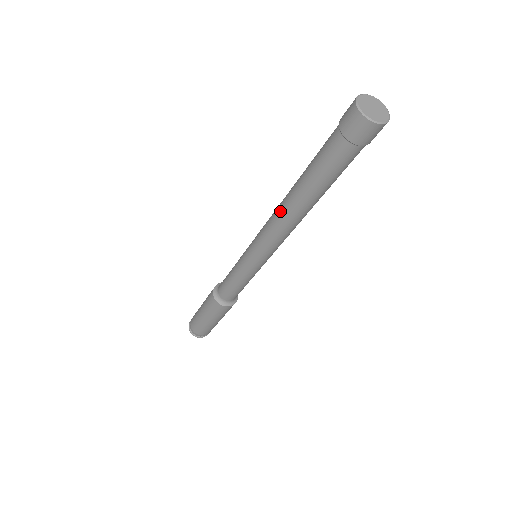
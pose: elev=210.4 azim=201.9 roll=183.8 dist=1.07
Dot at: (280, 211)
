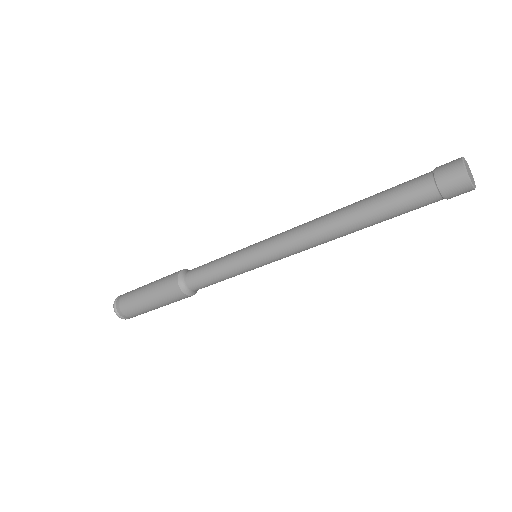
Dot at: (326, 234)
